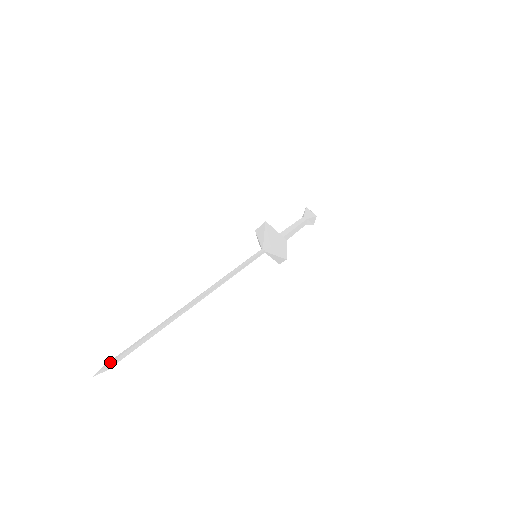
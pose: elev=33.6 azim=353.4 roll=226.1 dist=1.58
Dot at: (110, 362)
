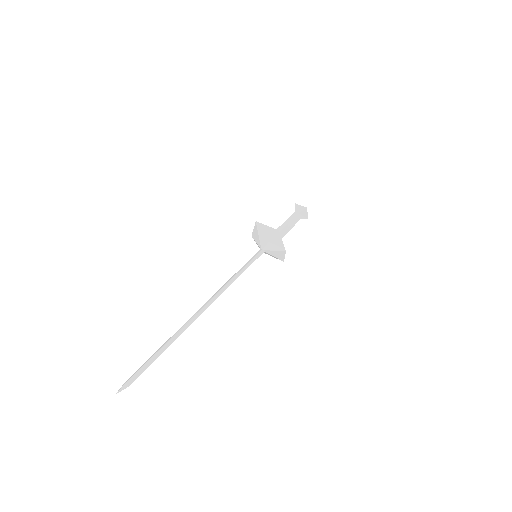
Dot at: (130, 378)
